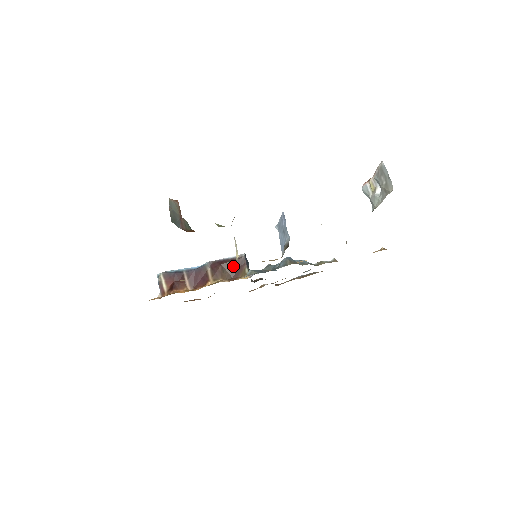
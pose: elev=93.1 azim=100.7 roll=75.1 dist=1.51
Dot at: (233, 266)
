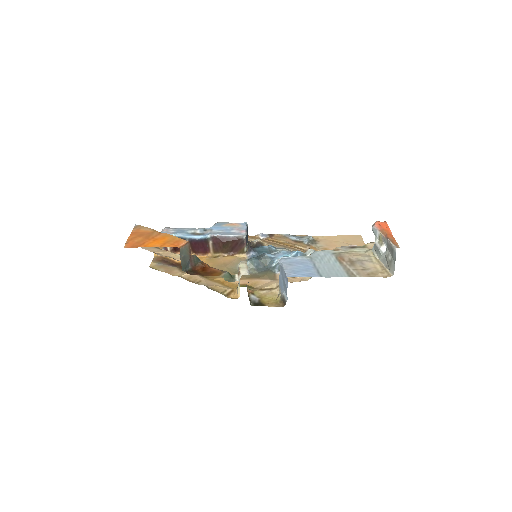
Dot at: (233, 244)
